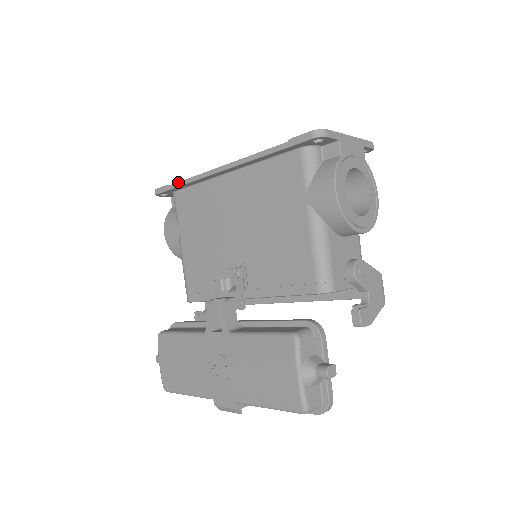
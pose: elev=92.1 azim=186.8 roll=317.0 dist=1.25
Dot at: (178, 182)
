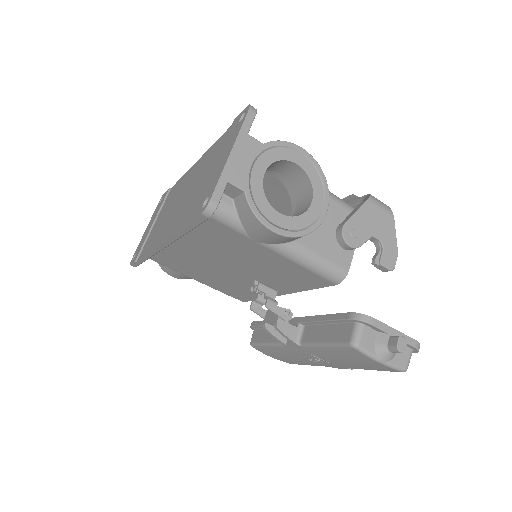
Dot at: (140, 260)
